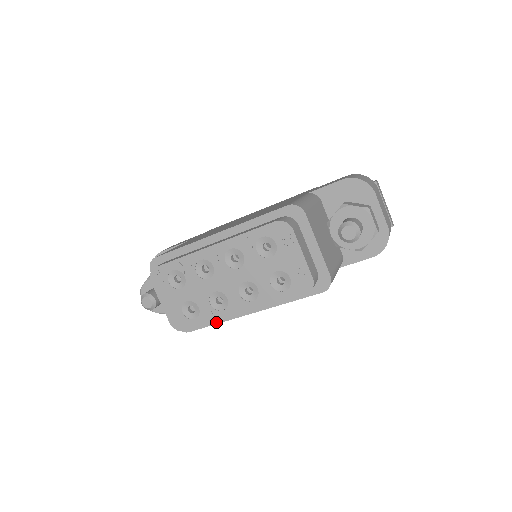
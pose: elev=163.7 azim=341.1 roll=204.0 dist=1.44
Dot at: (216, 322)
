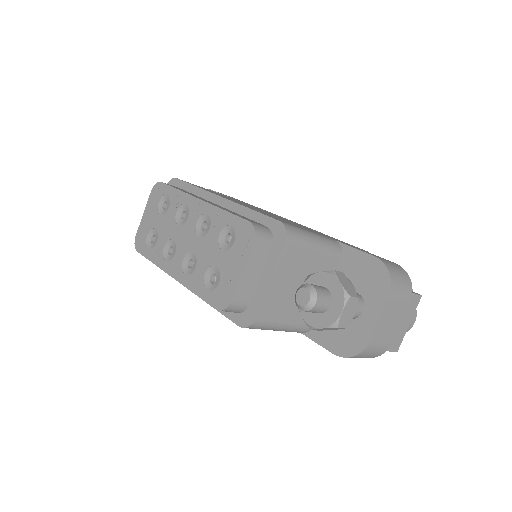
Dot at: occluded
